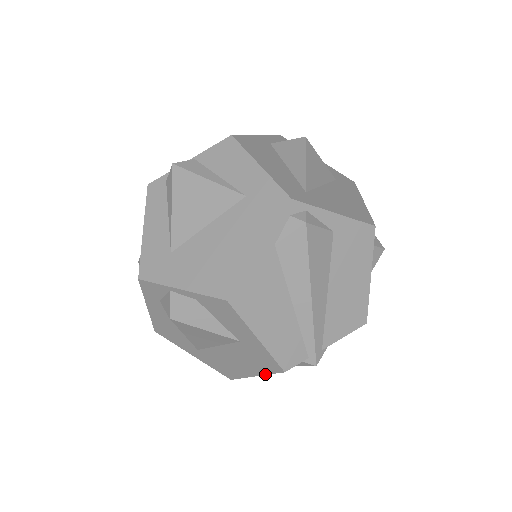
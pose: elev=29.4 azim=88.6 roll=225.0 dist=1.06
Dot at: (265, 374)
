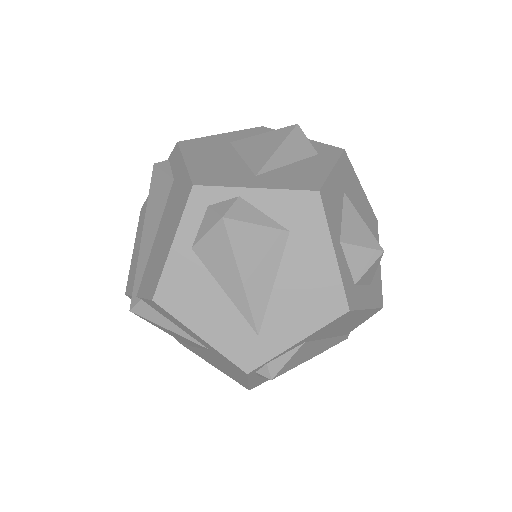
Dot at: occluded
